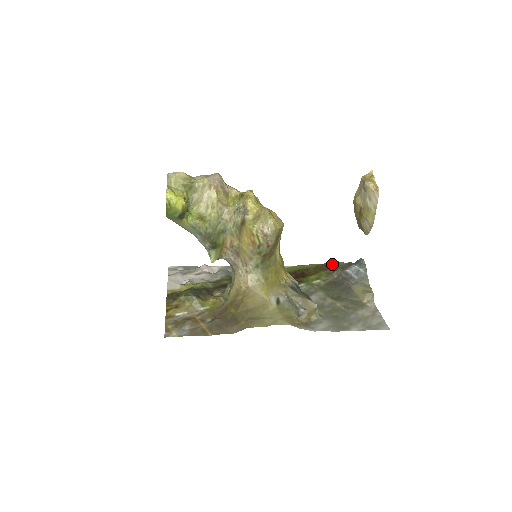
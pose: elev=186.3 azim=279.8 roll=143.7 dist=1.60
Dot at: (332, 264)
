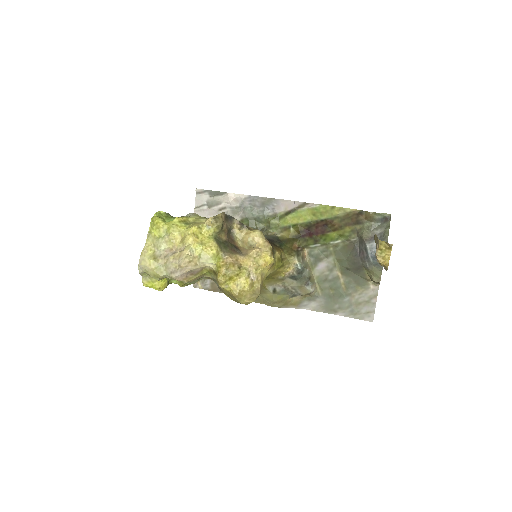
Dot at: (365, 216)
